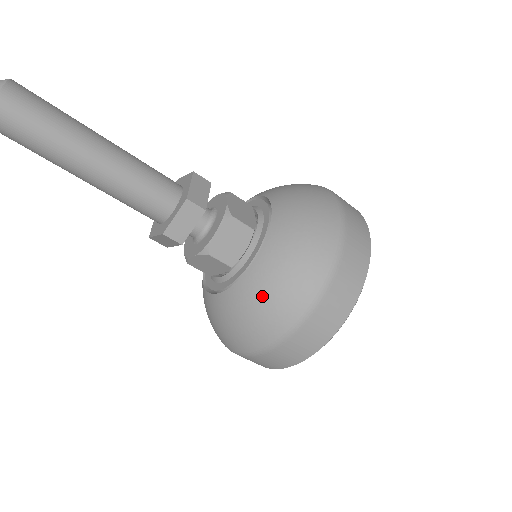
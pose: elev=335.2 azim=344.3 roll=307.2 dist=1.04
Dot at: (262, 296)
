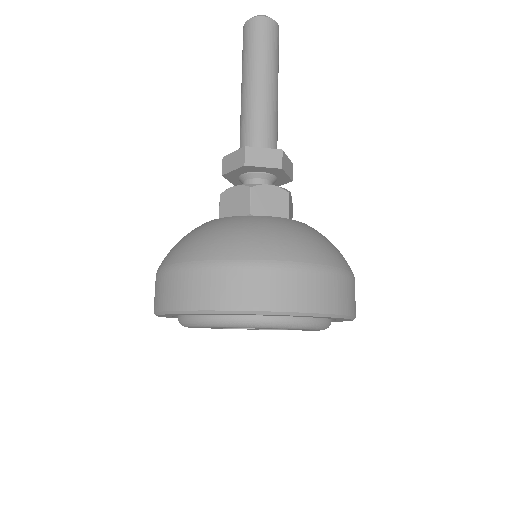
Dot at: (258, 228)
